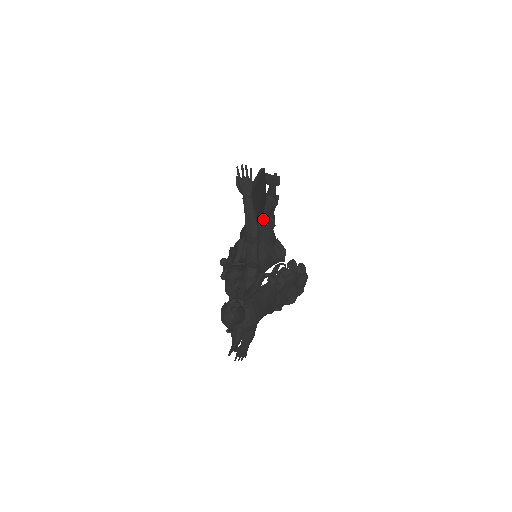
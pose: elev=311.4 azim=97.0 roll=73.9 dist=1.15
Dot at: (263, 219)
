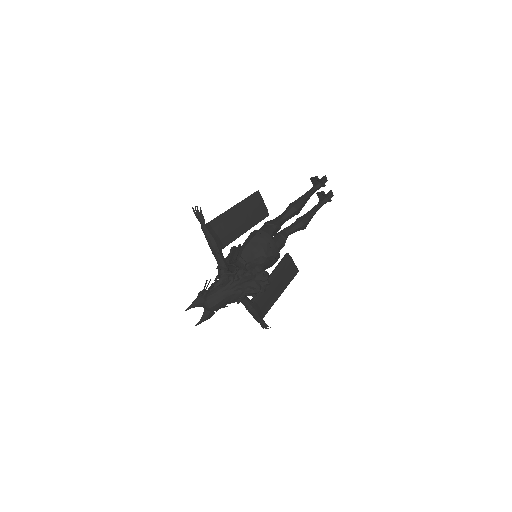
Dot at: (270, 226)
